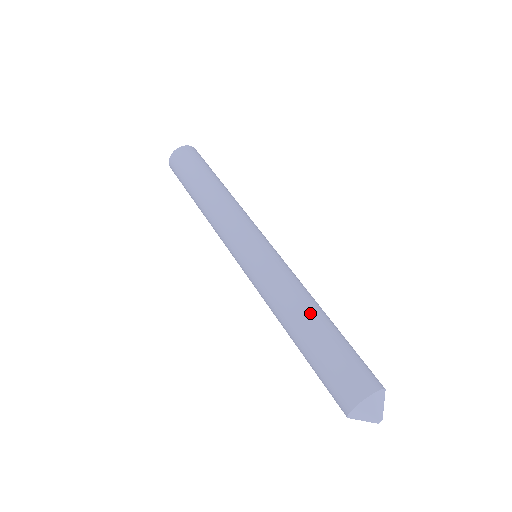
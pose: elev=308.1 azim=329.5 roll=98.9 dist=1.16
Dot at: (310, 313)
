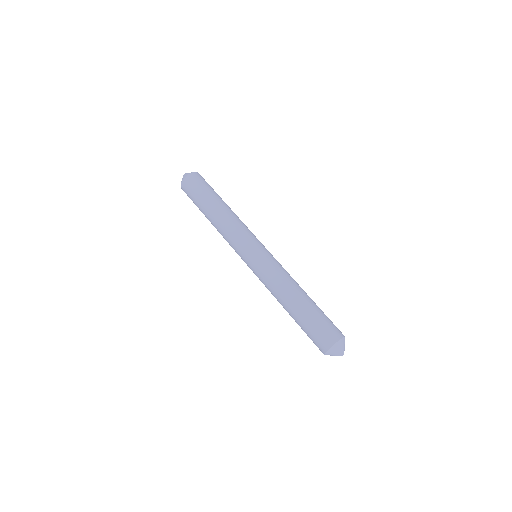
Dot at: (301, 293)
